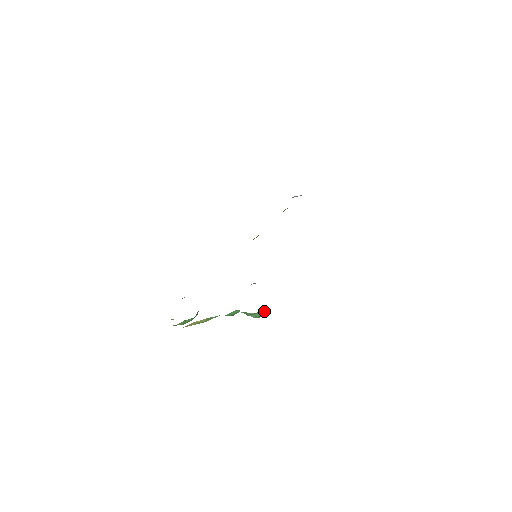
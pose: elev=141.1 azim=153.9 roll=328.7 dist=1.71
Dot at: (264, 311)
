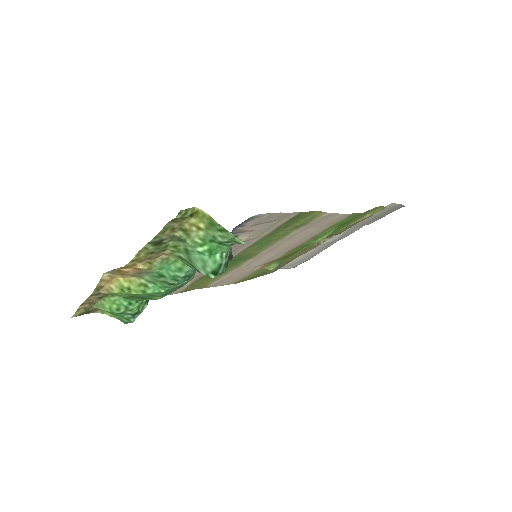
Dot at: (224, 269)
